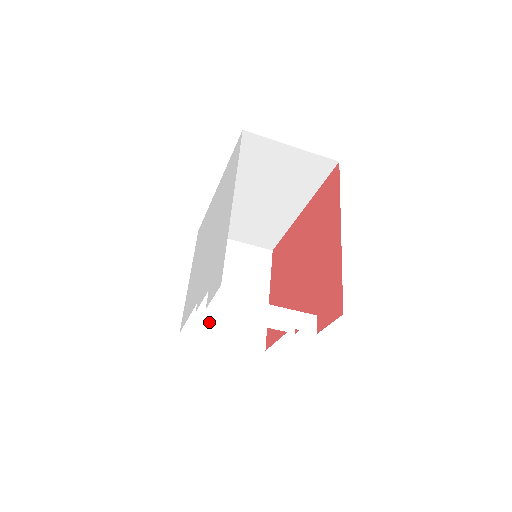
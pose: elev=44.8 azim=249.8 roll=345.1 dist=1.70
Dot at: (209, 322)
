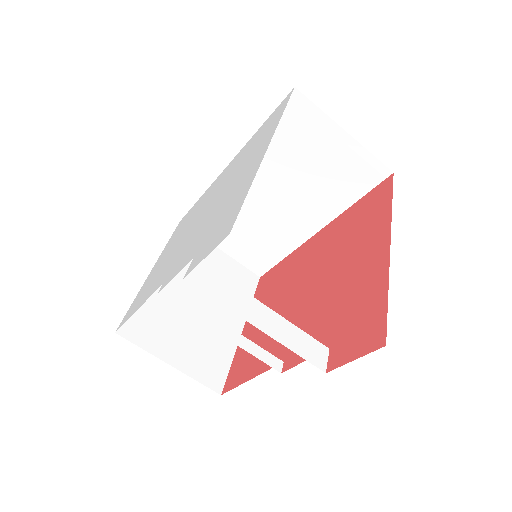
Dot at: (159, 332)
